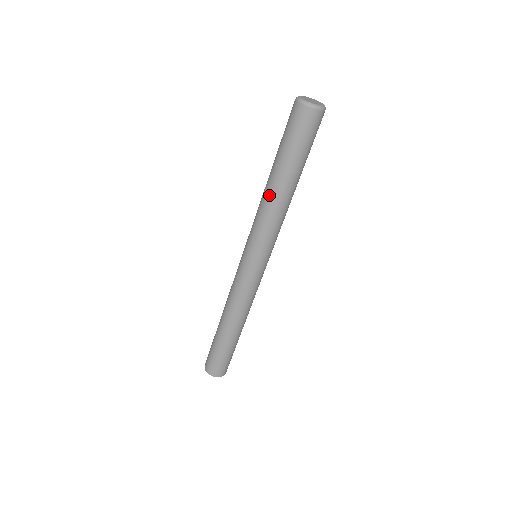
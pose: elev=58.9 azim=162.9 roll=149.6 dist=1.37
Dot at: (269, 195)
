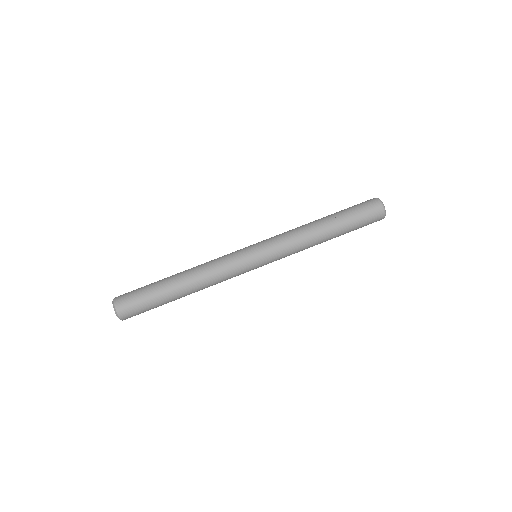
Dot at: (312, 226)
